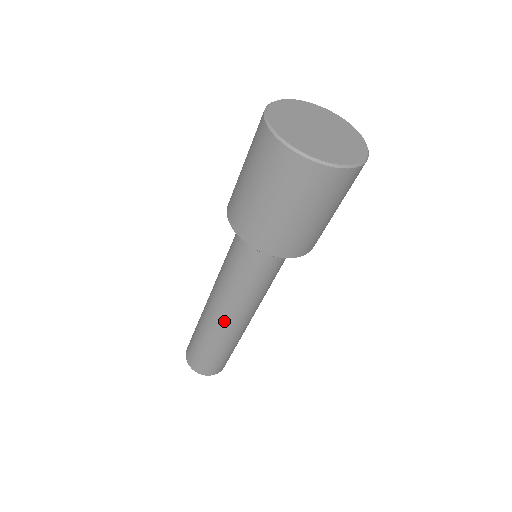
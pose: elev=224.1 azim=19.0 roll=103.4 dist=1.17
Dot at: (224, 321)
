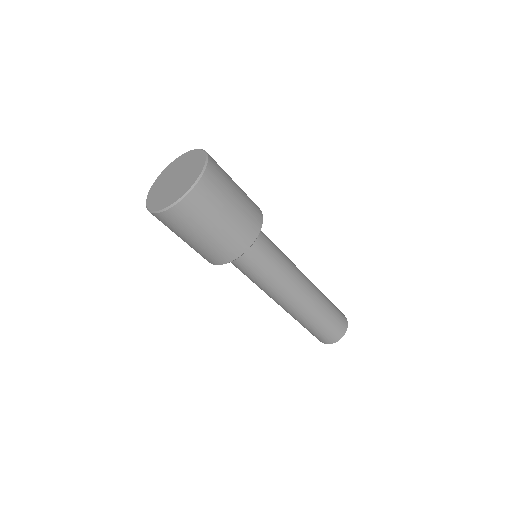
Dot at: (287, 306)
